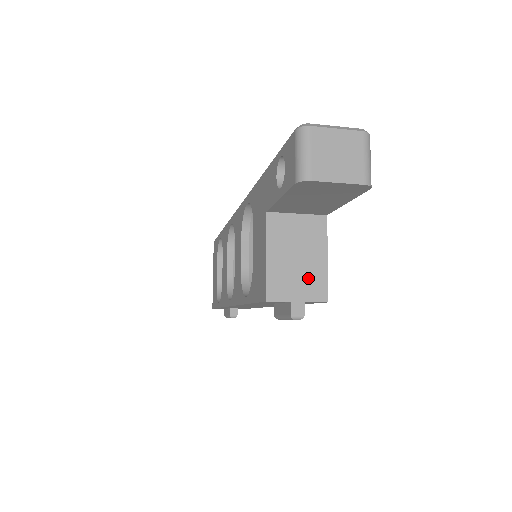
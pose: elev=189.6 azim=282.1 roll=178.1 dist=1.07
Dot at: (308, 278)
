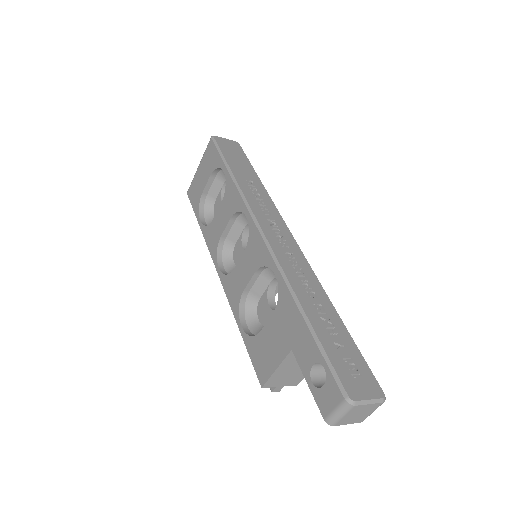
Dot at: (294, 377)
